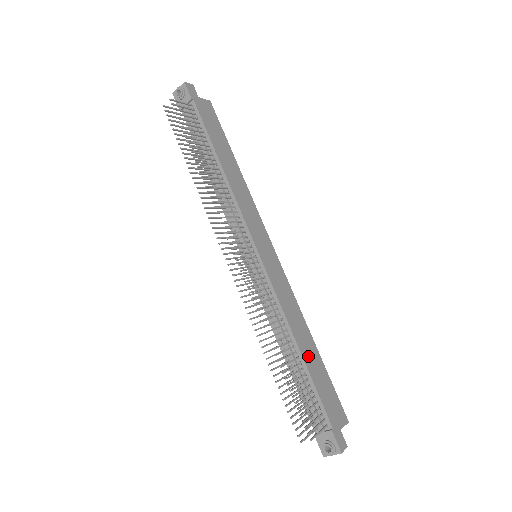
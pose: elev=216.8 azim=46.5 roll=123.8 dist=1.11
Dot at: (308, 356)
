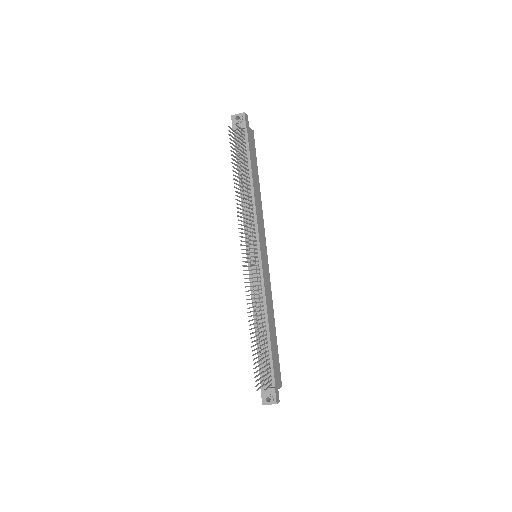
Dot at: (272, 335)
